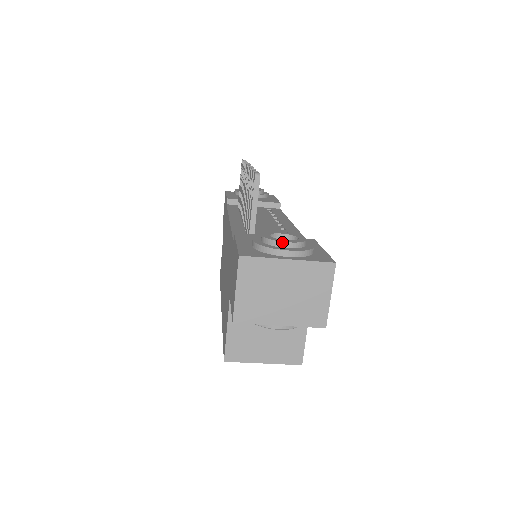
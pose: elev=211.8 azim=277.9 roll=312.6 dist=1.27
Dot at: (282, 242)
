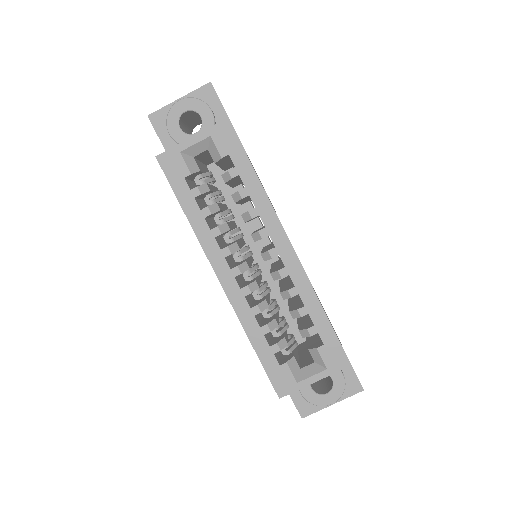
Dot at: occluded
